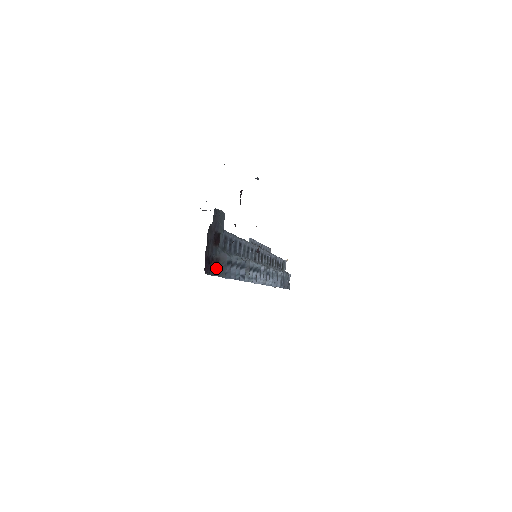
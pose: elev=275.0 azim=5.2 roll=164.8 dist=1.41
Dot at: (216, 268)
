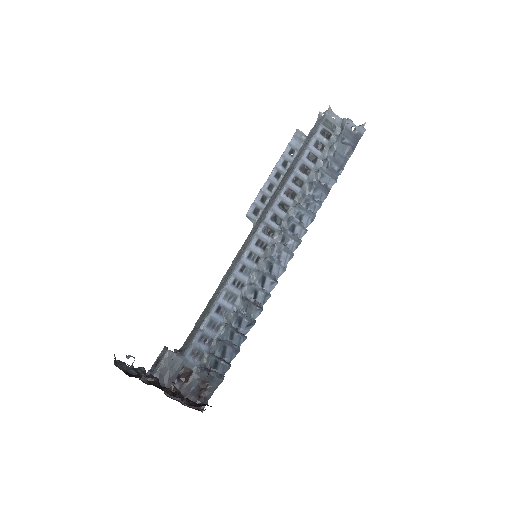
Dot at: (209, 388)
